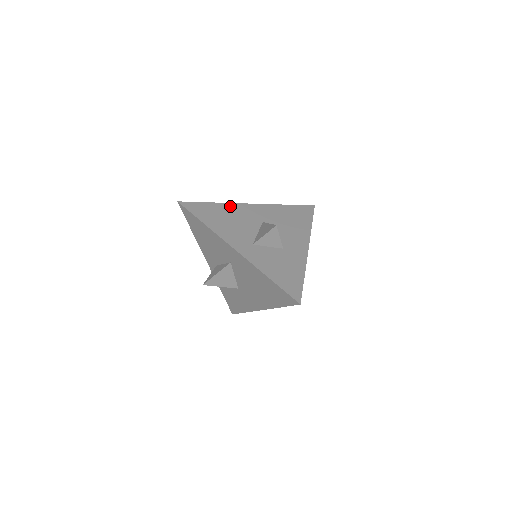
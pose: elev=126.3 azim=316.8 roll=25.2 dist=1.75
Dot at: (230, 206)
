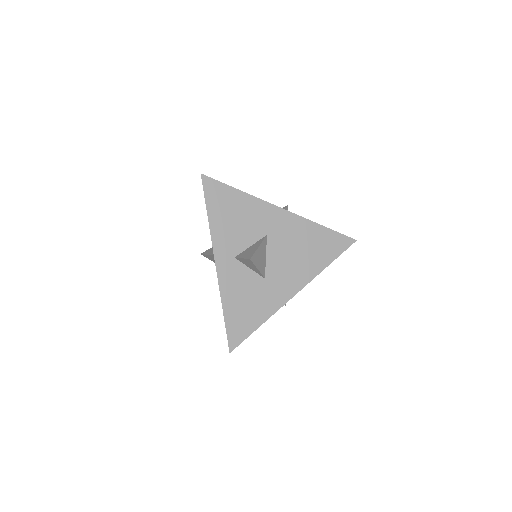
Dot at: occluded
